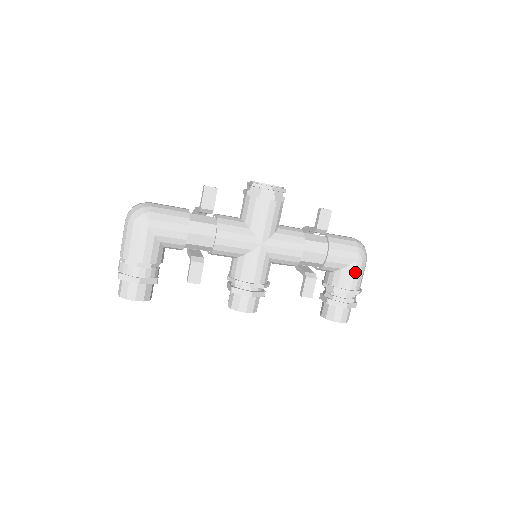
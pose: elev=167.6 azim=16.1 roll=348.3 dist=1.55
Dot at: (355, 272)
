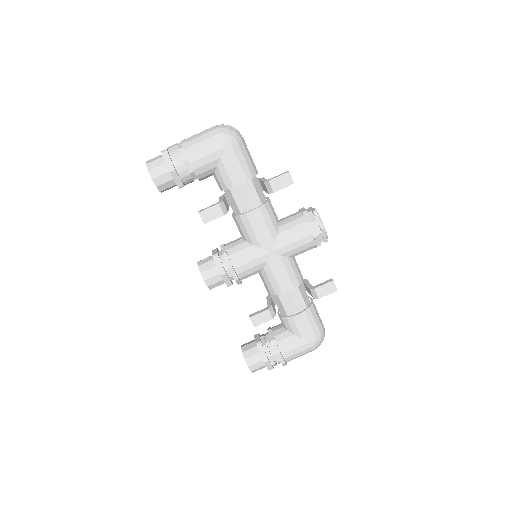
Dot at: (299, 347)
